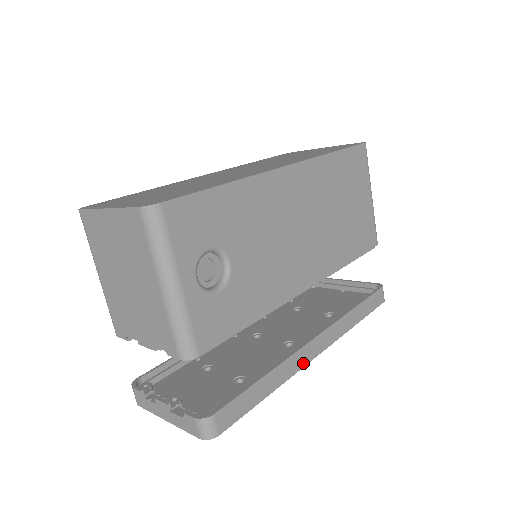
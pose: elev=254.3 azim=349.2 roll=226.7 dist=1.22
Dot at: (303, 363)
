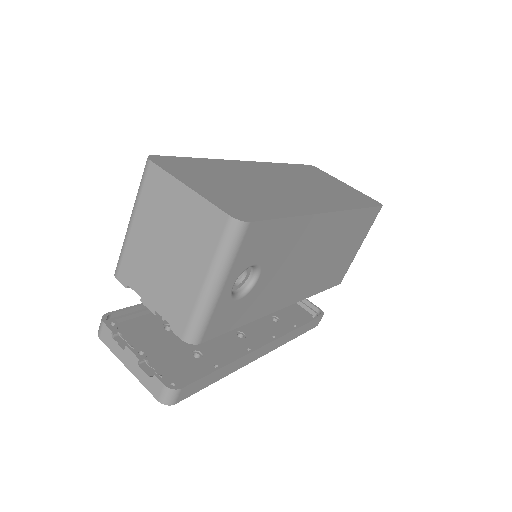
Dot at: (250, 361)
